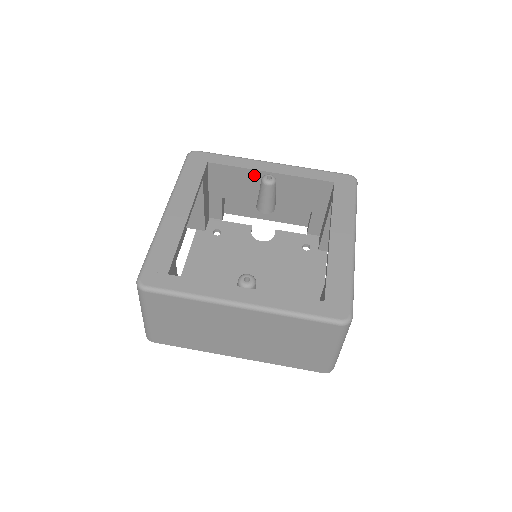
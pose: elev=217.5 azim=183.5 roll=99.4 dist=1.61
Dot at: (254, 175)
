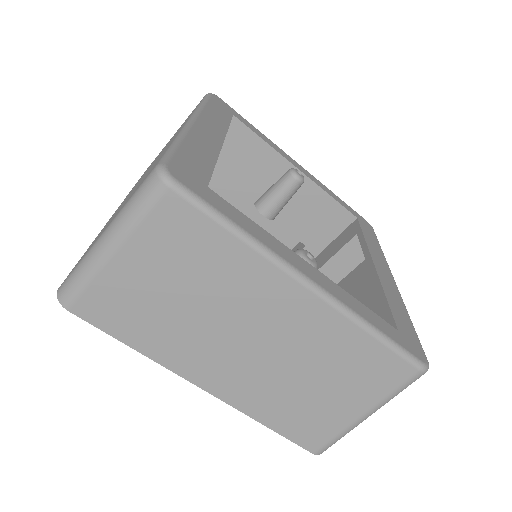
Dot at: (277, 163)
